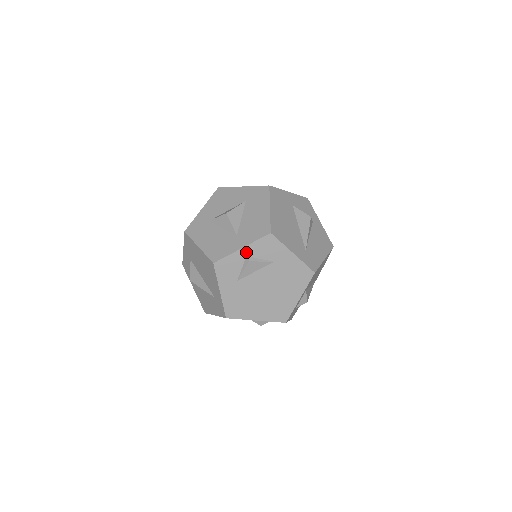
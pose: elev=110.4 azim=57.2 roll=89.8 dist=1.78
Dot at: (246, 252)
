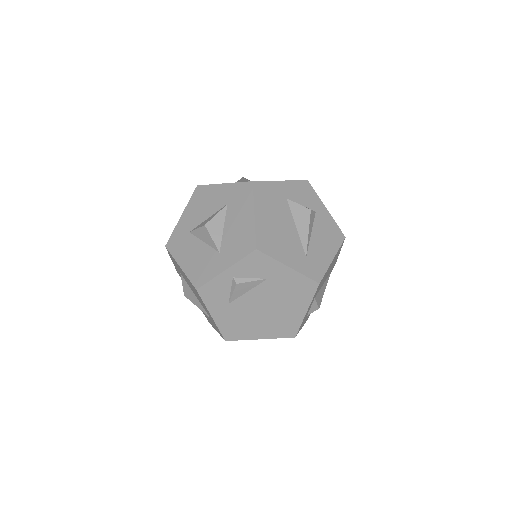
Dot at: (231, 273)
